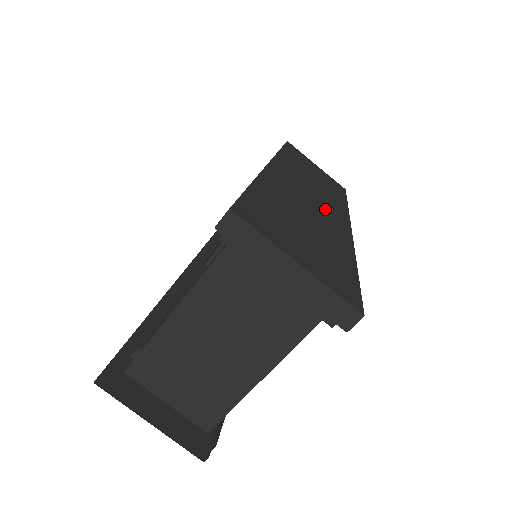
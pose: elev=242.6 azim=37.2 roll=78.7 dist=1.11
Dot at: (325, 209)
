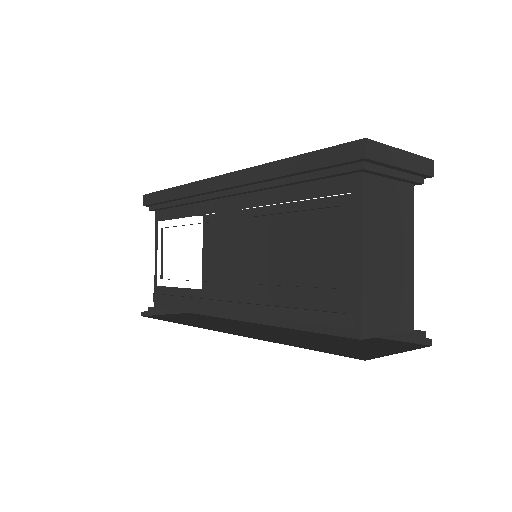
Dot at: occluded
